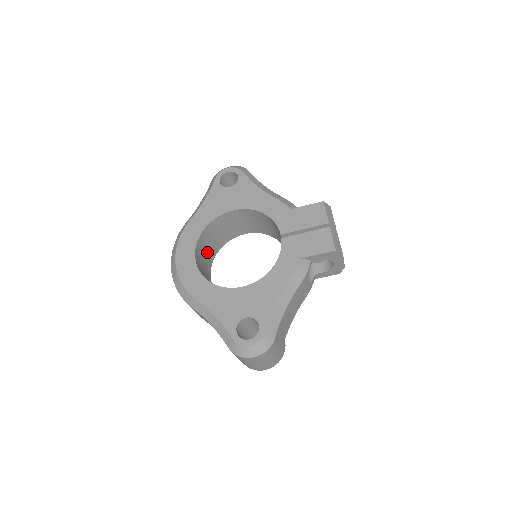
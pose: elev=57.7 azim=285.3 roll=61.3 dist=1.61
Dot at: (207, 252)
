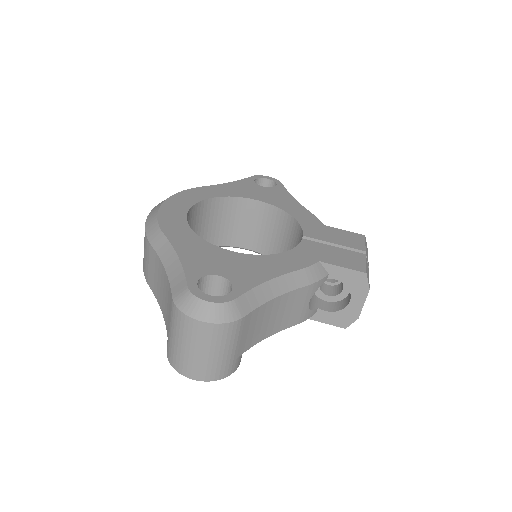
Dot at: (199, 231)
